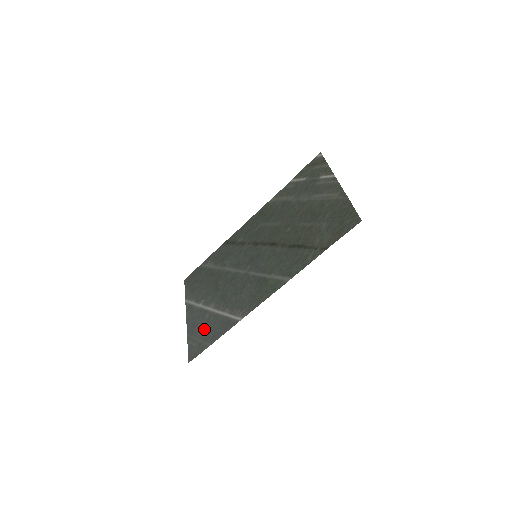
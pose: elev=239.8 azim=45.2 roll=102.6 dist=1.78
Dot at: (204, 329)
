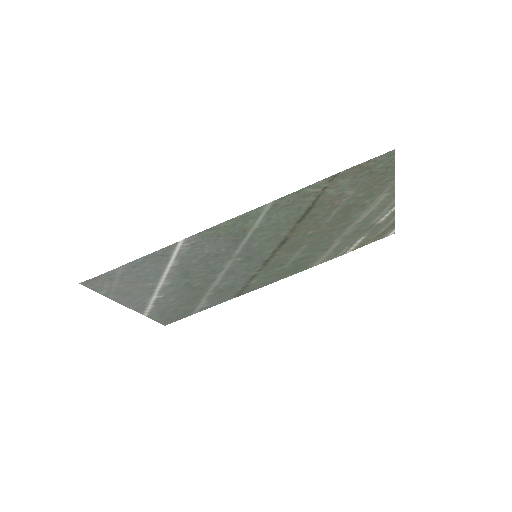
Dot at: (133, 281)
